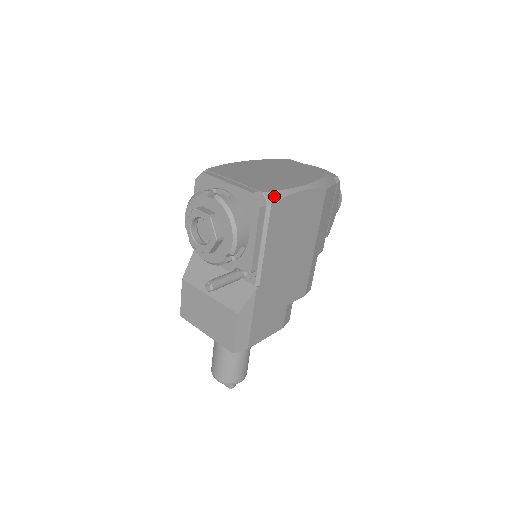
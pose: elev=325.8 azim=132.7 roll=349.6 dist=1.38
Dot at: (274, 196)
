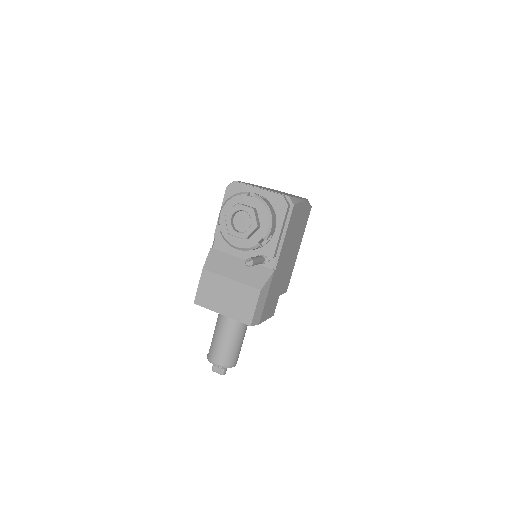
Dot at: (294, 200)
